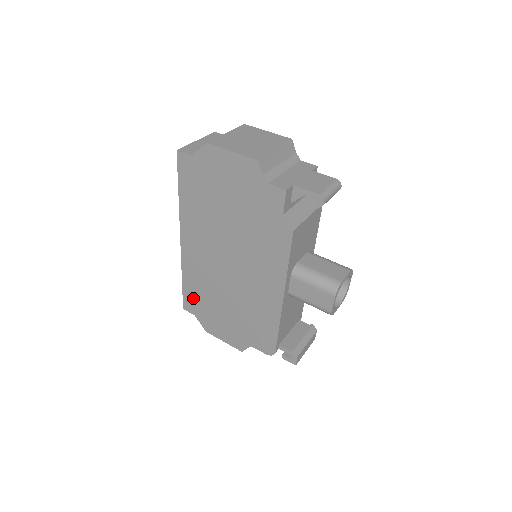
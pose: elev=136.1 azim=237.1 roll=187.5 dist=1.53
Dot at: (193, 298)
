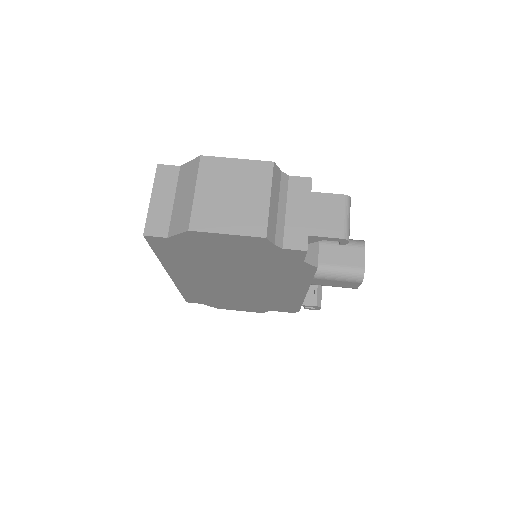
Dot at: (197, 298)
